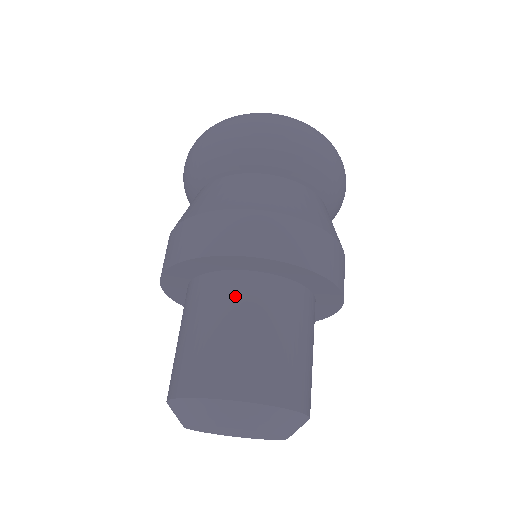
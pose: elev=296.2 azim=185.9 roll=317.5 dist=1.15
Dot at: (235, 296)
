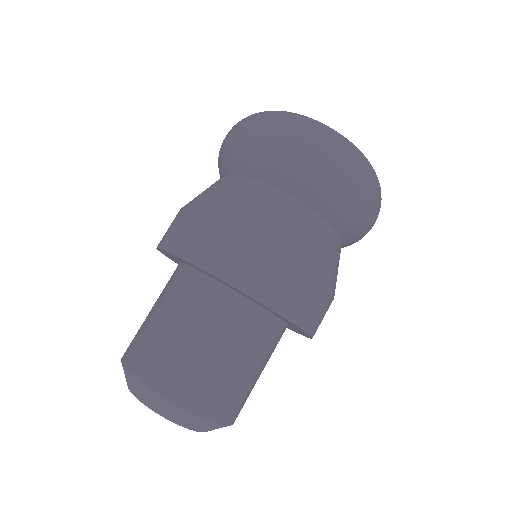
Dot at: (170, 285)
